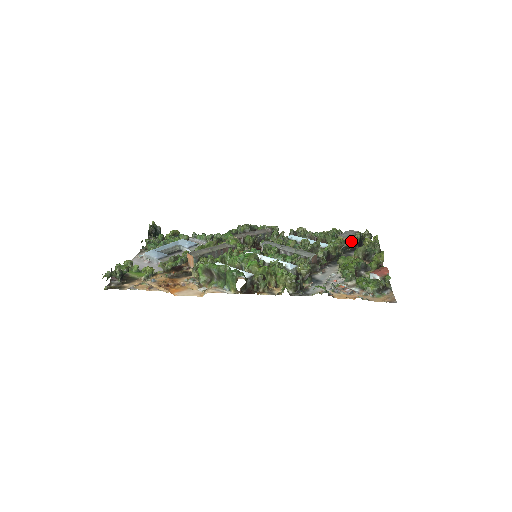
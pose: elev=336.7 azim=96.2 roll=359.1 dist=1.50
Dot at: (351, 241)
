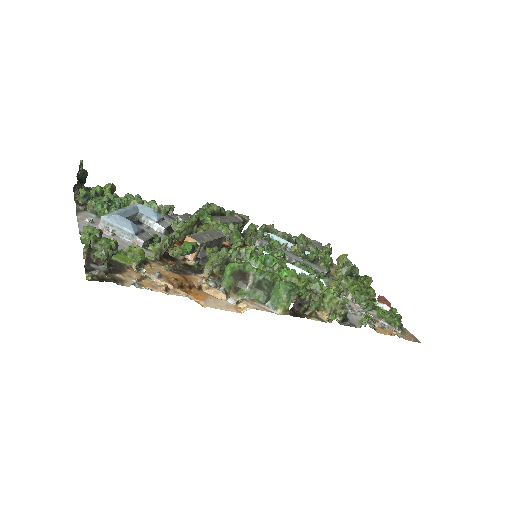
Dot at: occluded
